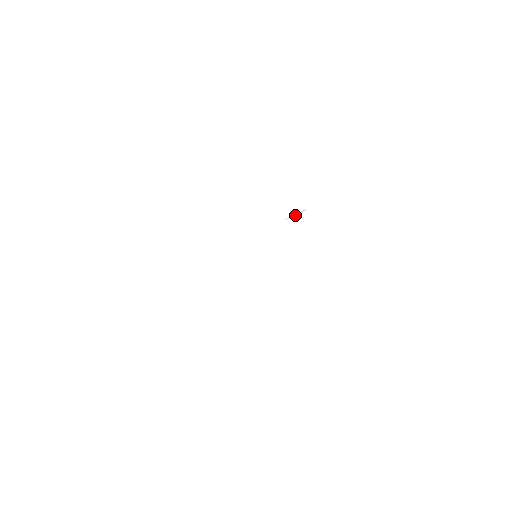
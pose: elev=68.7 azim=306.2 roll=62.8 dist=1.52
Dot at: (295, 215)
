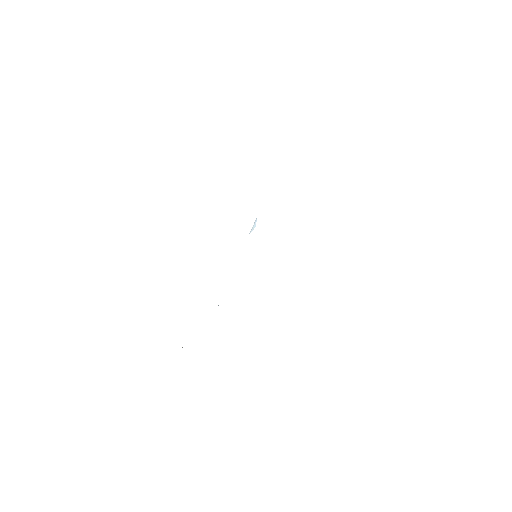
Dot at: (253, 226)
